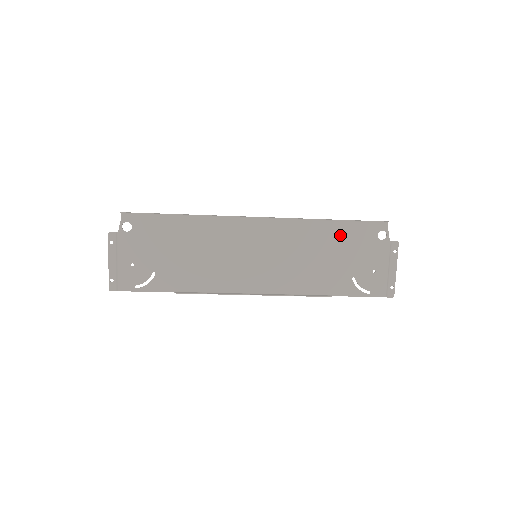
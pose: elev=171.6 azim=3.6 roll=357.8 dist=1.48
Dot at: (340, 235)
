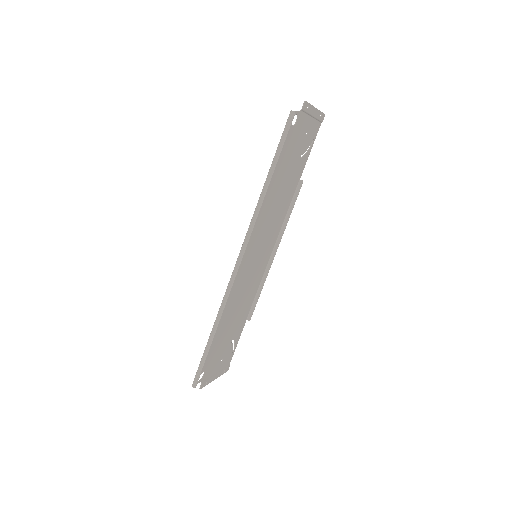
Dot at: (277, 170)
